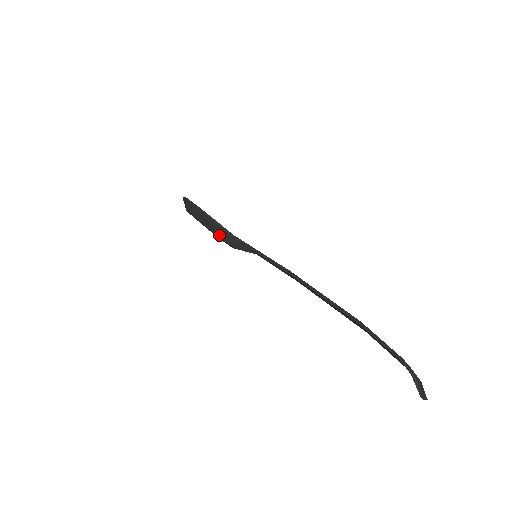
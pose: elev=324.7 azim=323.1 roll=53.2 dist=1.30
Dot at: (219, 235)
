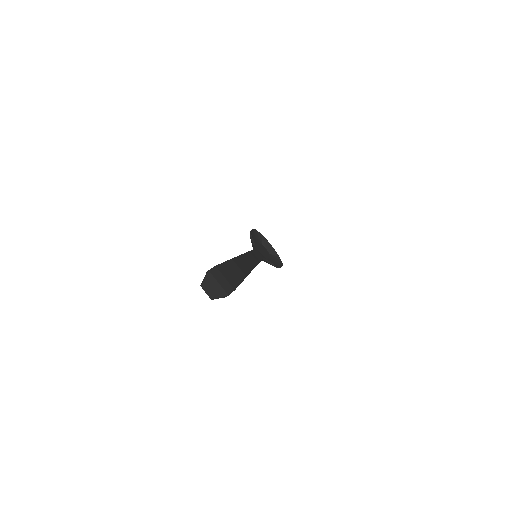
Dot at: occluded
